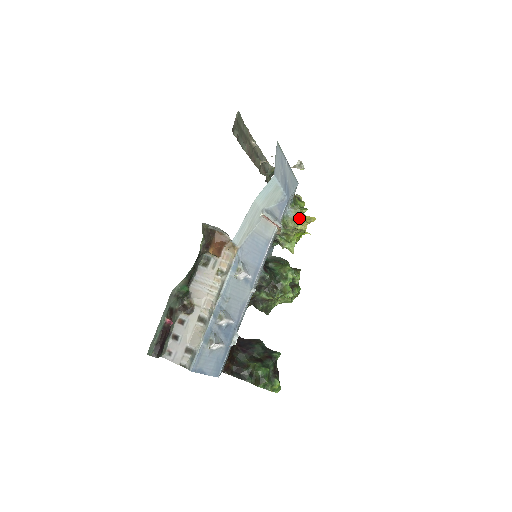
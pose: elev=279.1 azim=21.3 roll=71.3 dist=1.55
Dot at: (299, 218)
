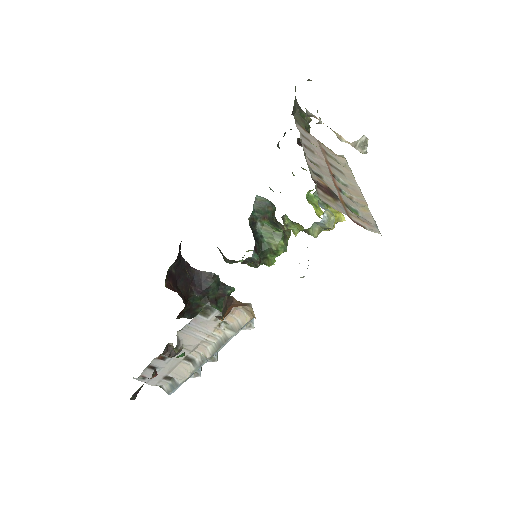
Dot at: occluded
